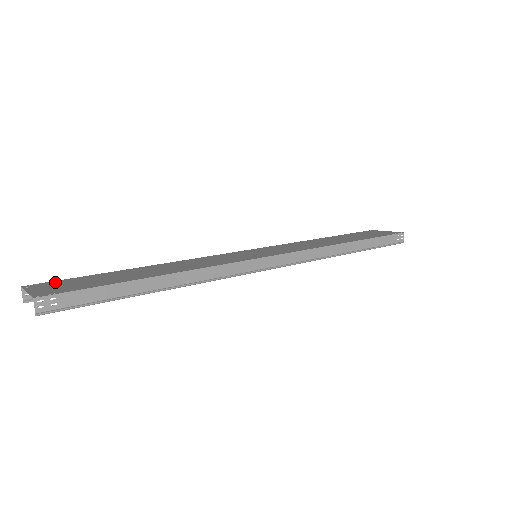
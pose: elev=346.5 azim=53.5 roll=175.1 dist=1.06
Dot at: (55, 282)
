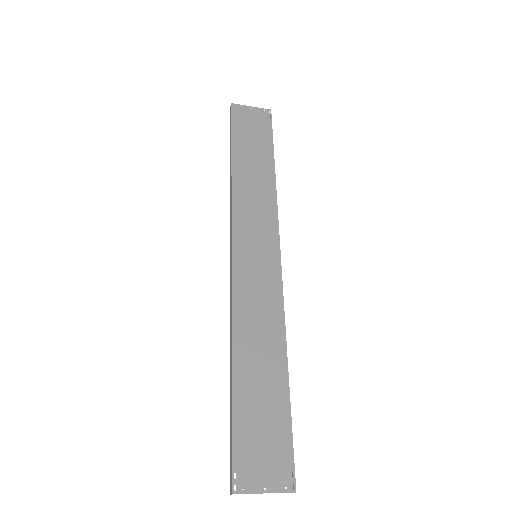
Dot at: (241, 460)
